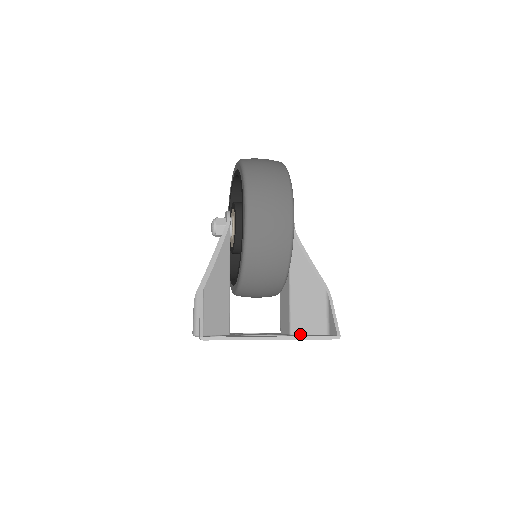
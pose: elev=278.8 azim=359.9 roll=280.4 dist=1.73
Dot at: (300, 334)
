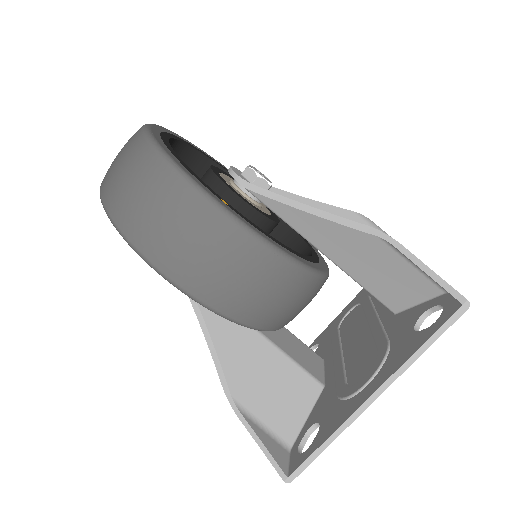
Dot at: (406, 308)
